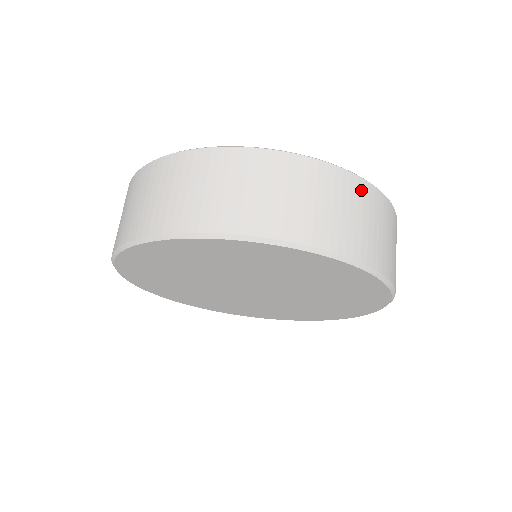
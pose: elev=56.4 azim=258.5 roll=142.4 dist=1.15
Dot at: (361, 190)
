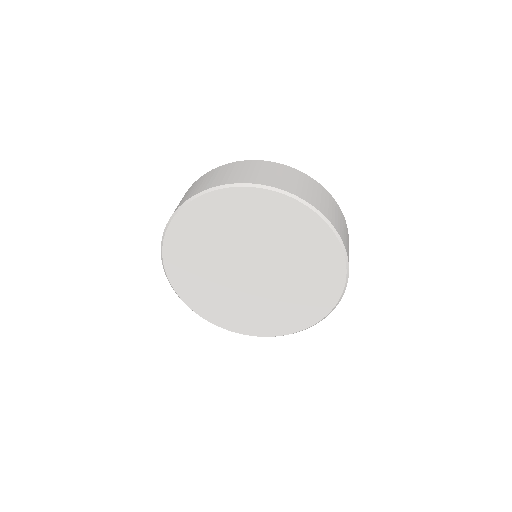
Dot at: (243, 164)
